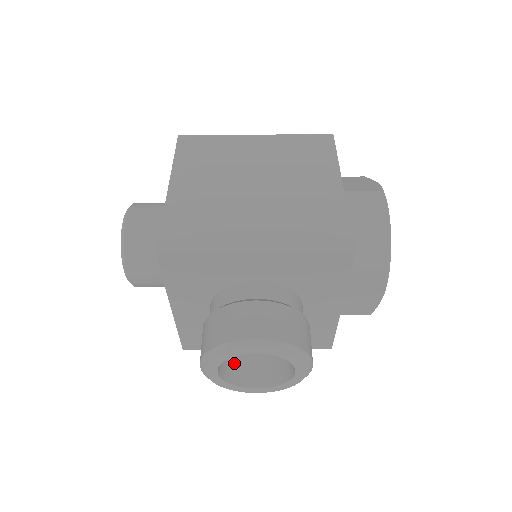
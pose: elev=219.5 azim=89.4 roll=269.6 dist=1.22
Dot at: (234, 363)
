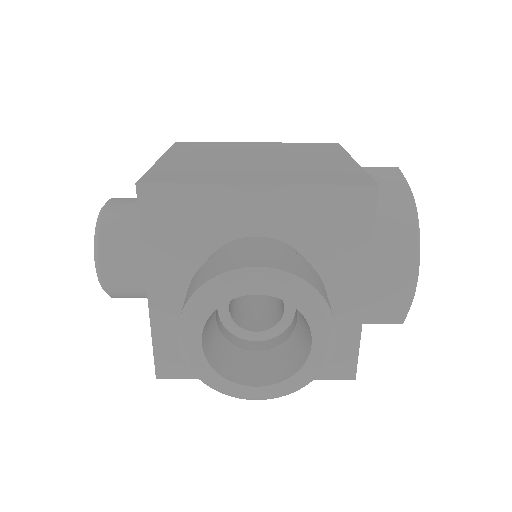
Dot at: (225, 352)
